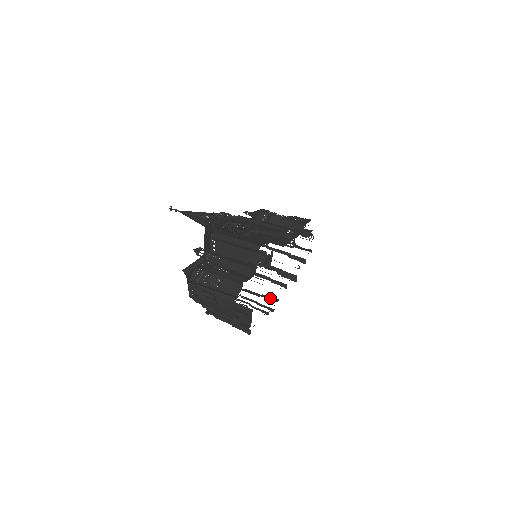
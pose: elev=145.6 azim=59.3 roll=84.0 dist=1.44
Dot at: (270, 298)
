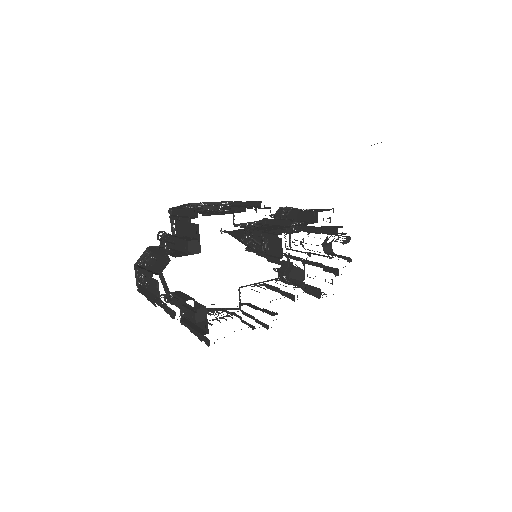
Dot at: (268, 311)
